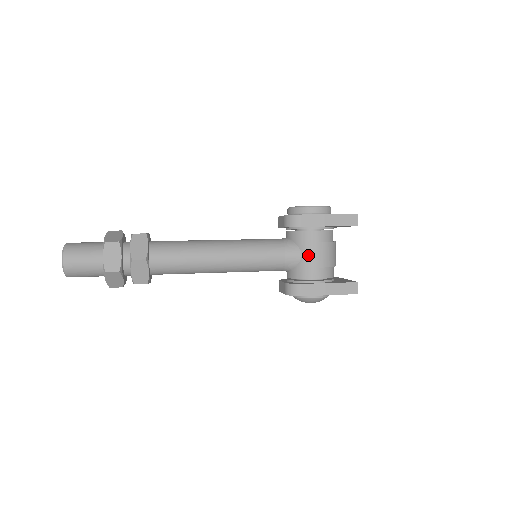
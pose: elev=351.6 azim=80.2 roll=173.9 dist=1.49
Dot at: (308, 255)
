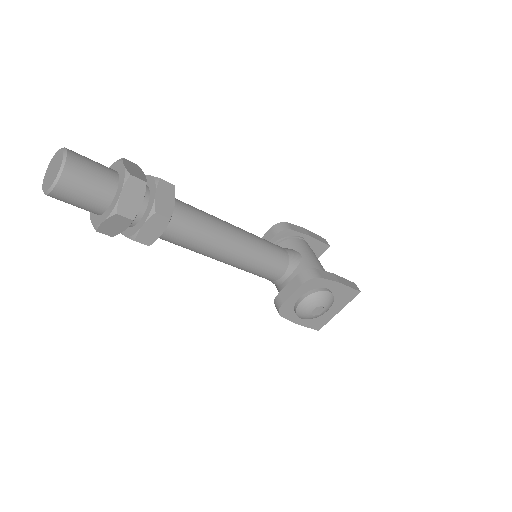
Dot at: (307, 254)
